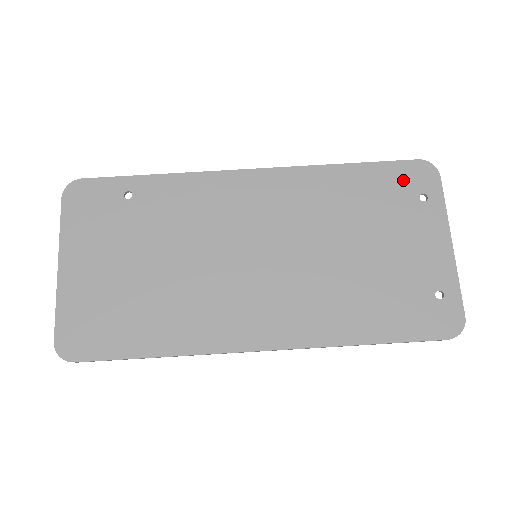
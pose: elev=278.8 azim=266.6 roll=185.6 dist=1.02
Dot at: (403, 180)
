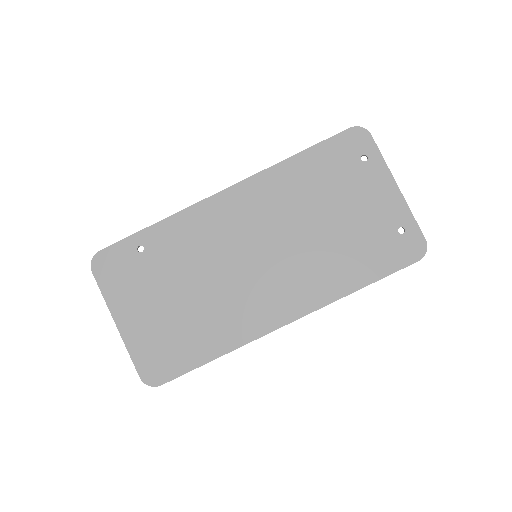
Dot at: (344, 150)
